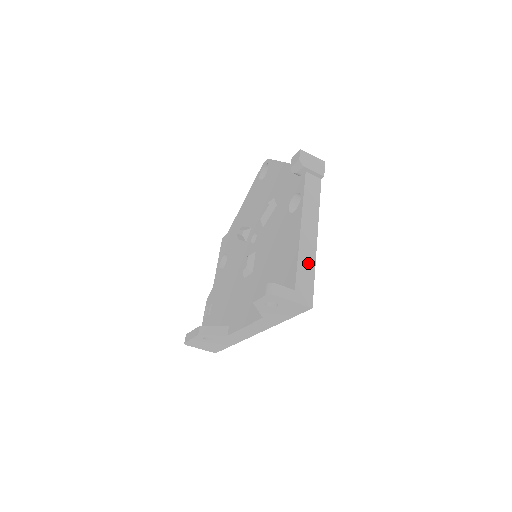
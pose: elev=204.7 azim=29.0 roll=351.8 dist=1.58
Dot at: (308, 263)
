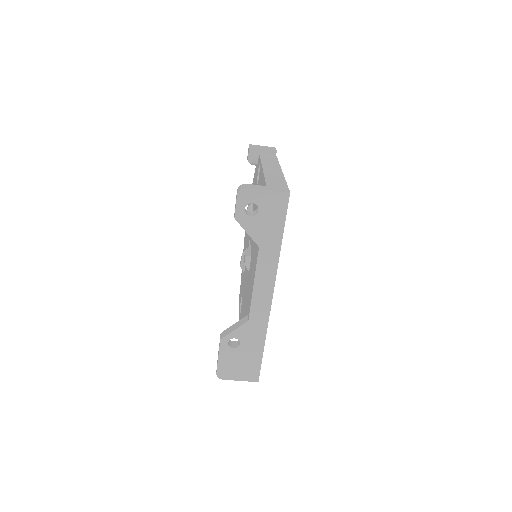
Dot at: (276, 178)
